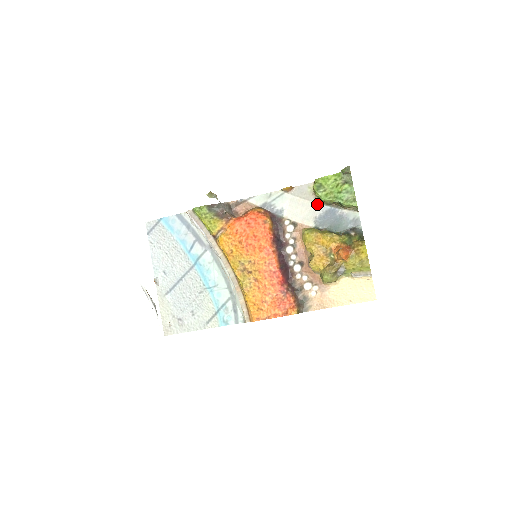
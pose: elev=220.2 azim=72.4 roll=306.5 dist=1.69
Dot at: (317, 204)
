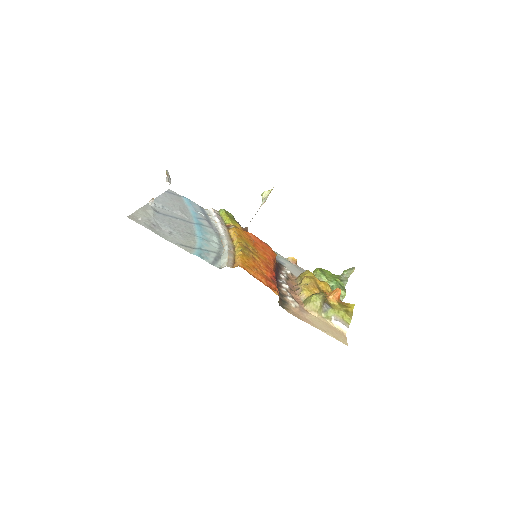
Dot at: occluded
